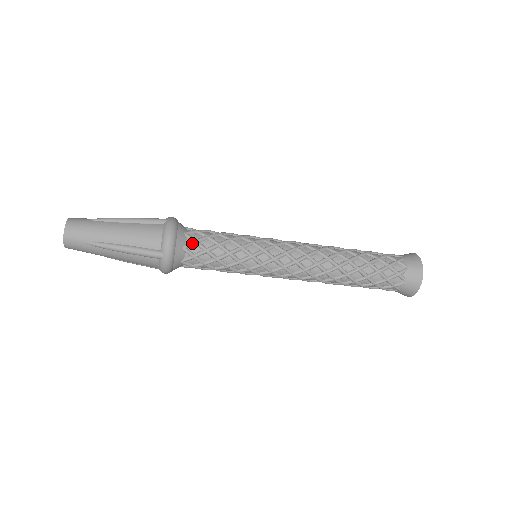
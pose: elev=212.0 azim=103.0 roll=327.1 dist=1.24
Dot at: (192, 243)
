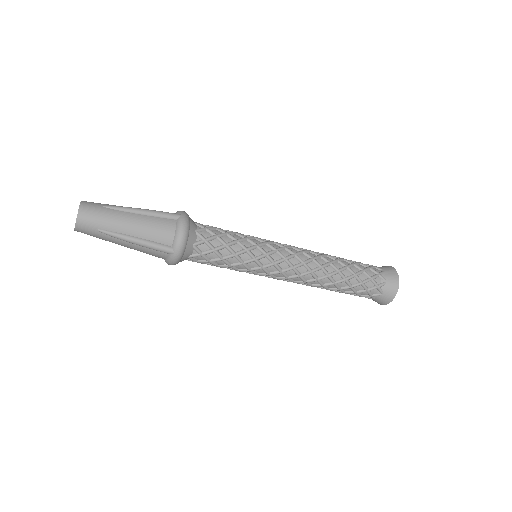
Dot at: (202, 242)
